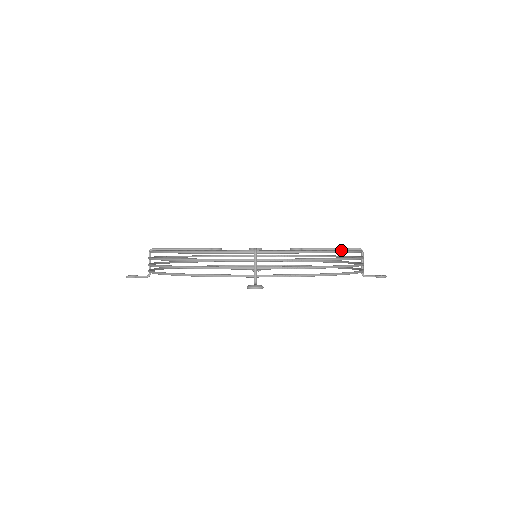
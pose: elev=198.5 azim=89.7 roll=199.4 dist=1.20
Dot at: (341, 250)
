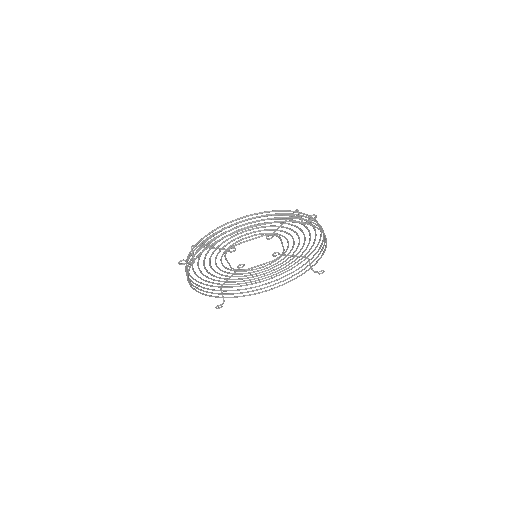
Dot at: occluded
